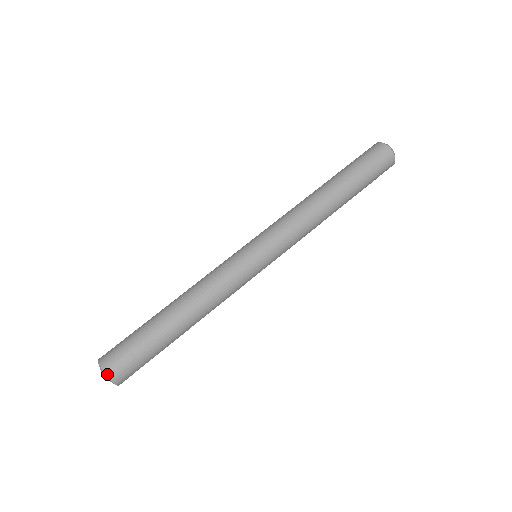
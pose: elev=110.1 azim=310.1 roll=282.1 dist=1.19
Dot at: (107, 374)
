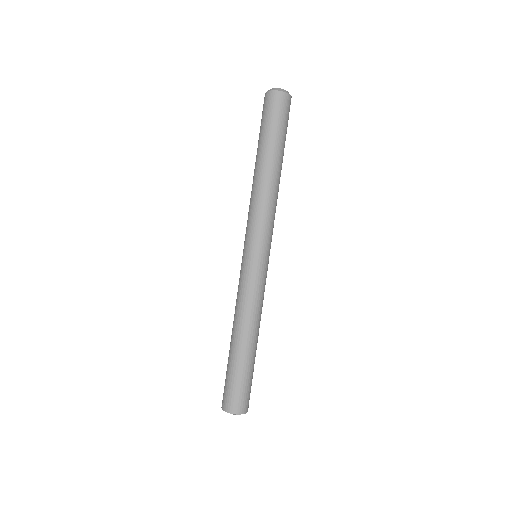
Dot at: occluded
